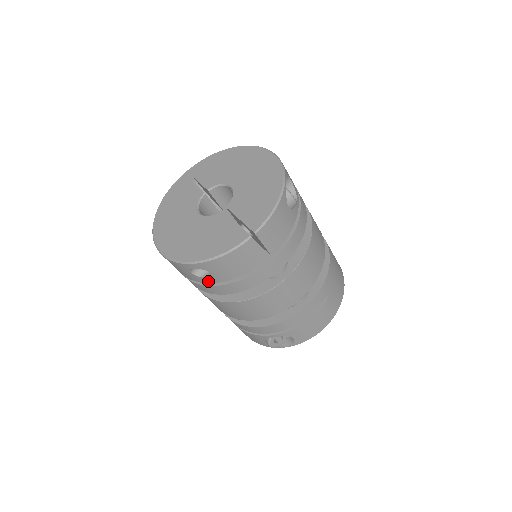
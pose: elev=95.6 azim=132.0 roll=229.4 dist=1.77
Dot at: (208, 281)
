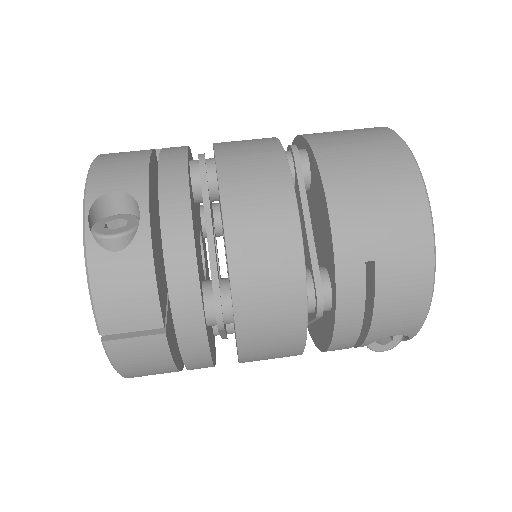
Dot at: occluded
